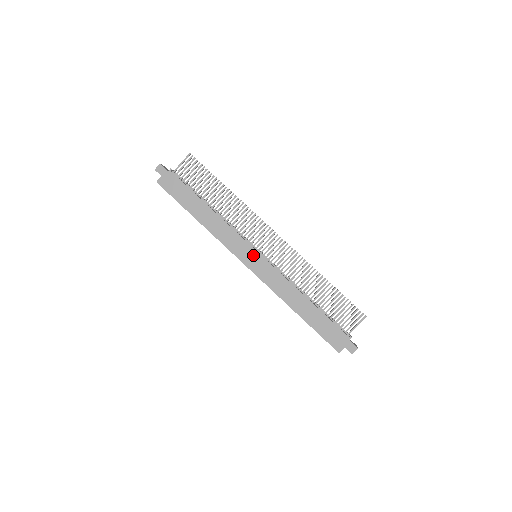
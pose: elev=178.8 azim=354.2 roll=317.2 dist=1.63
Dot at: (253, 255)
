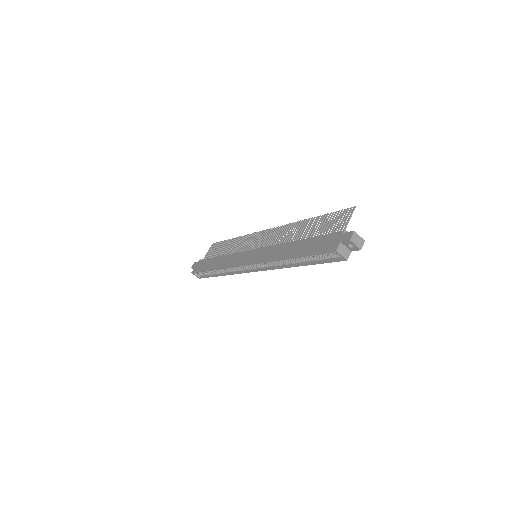
Dot at: (250, 254)
